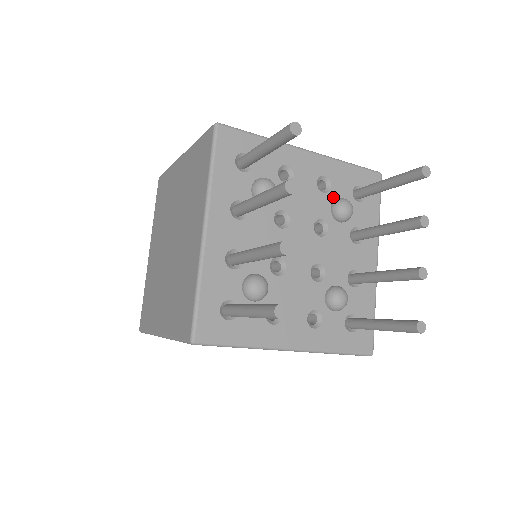
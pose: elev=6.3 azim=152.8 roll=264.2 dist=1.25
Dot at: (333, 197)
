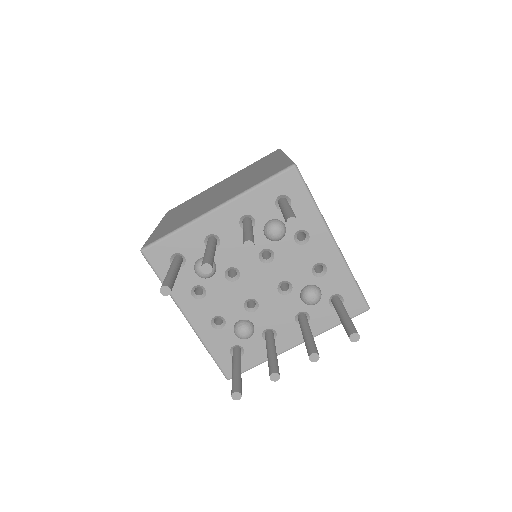
Dot at: (316, 283)
